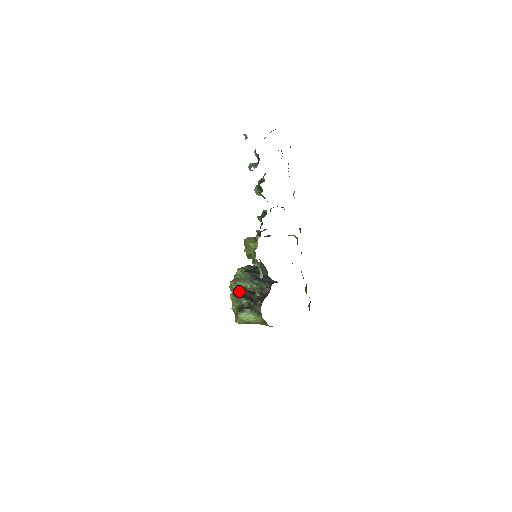
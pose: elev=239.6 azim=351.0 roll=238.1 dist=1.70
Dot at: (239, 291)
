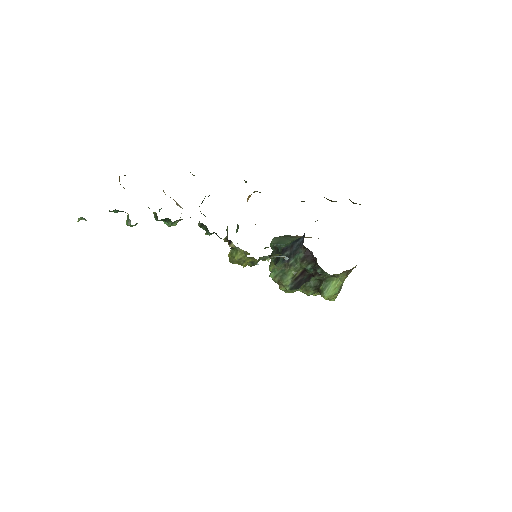
Dot at: (295, 286)
